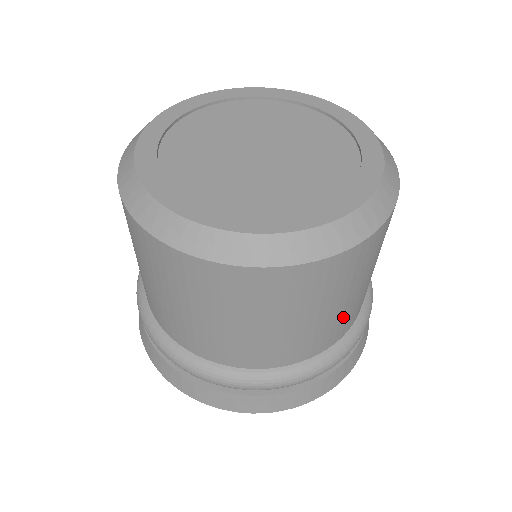
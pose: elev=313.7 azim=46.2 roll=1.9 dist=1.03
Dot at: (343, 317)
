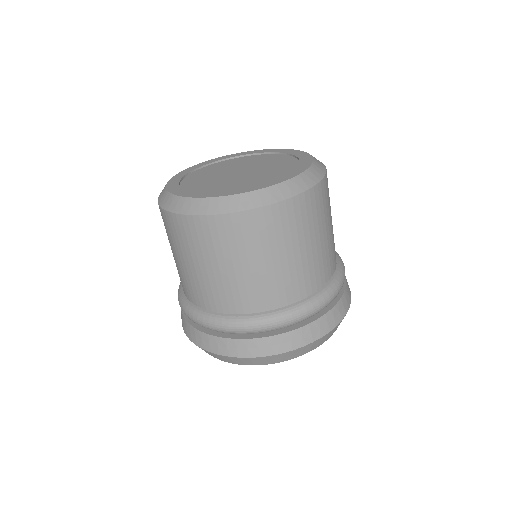
Dot at: (292, 274)
